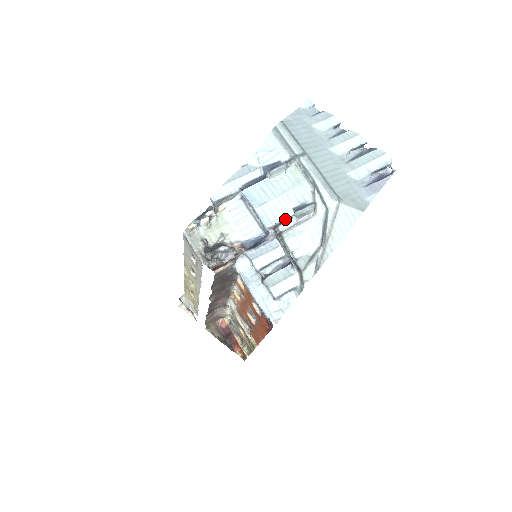
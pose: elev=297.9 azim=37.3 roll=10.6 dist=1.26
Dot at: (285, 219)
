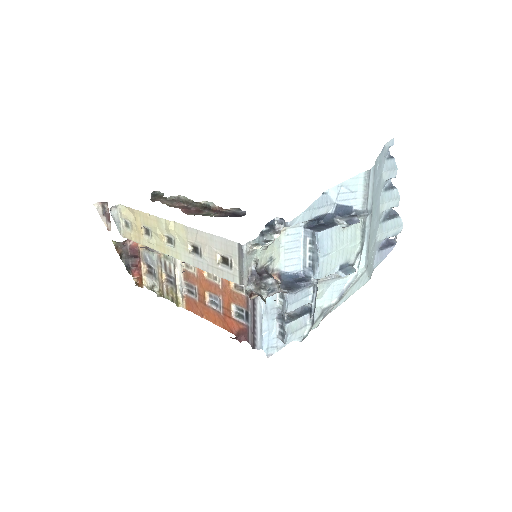
Dot at: (330, 274)
